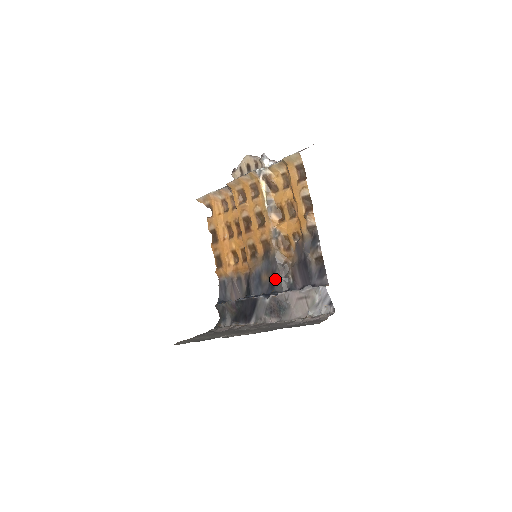
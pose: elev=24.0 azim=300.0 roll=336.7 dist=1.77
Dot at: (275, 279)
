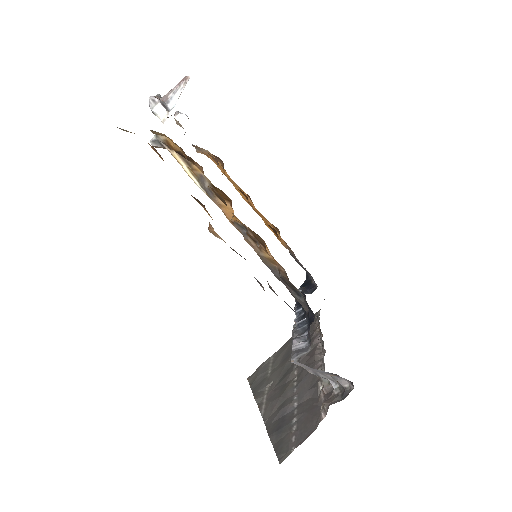
Dot at: occluded
